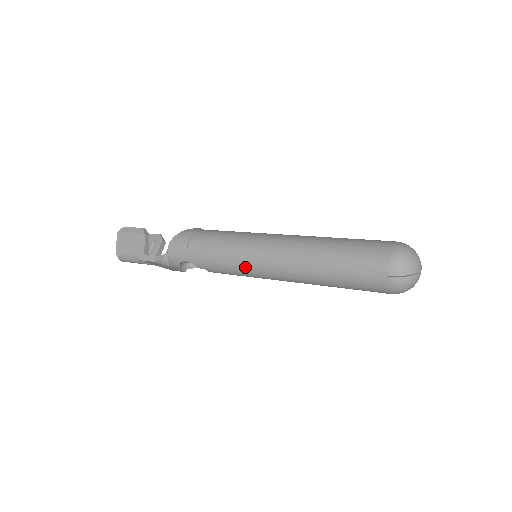
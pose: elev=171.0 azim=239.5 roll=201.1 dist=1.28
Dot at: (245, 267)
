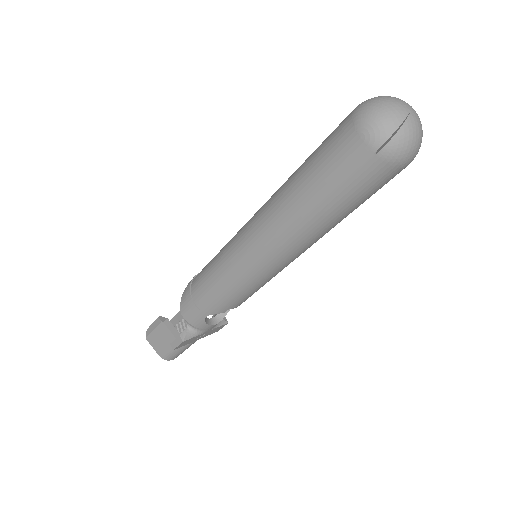
Dot at: (250, 277)
